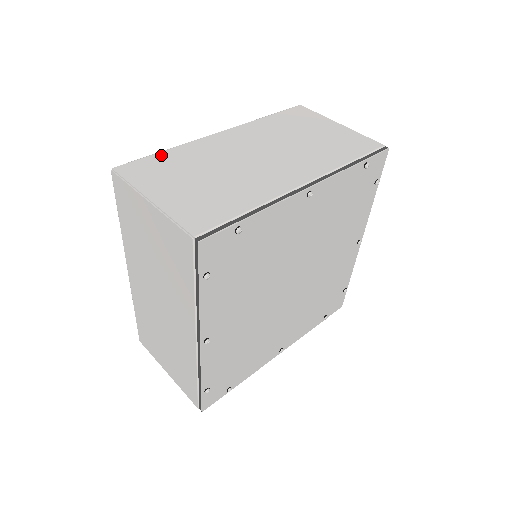
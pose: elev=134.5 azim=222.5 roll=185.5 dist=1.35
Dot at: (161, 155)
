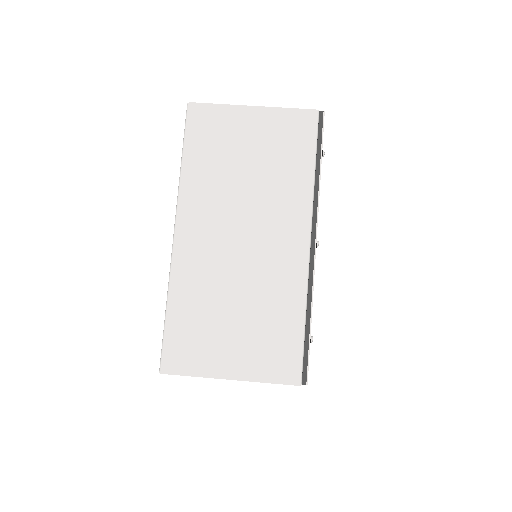
Dot at: occluded
